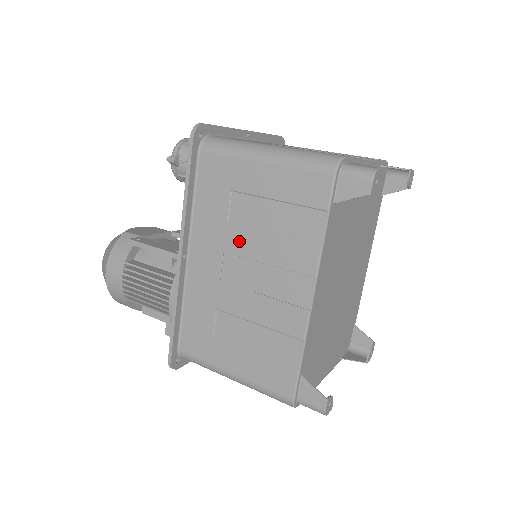
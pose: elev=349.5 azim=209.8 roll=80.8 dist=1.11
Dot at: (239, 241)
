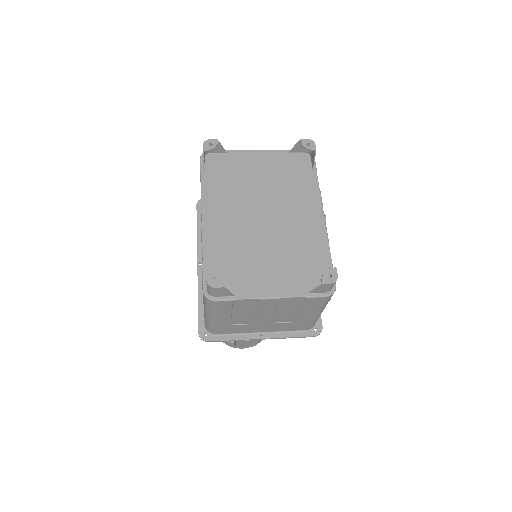
Dot at: occluded
